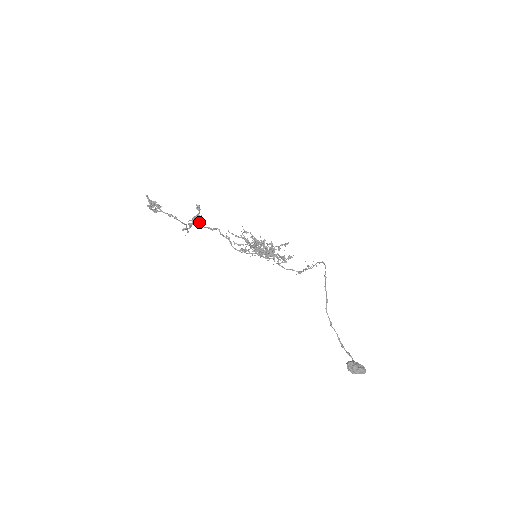
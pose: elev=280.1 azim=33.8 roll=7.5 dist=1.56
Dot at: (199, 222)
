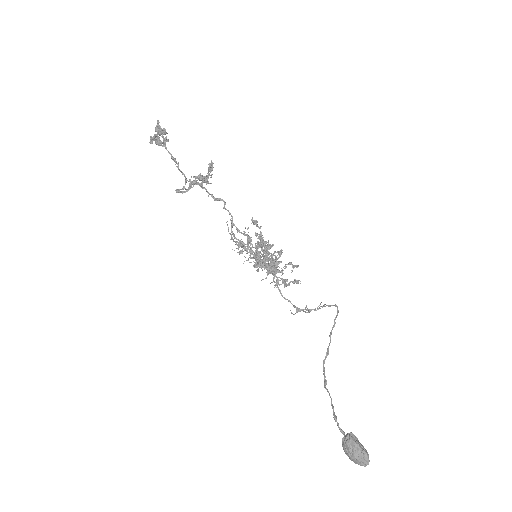
Dot at: (207, 176)
